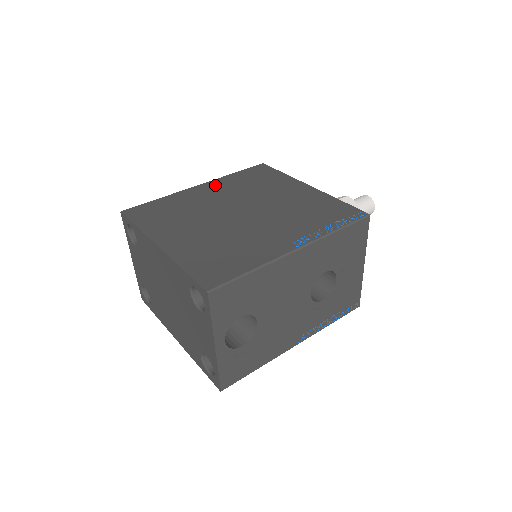
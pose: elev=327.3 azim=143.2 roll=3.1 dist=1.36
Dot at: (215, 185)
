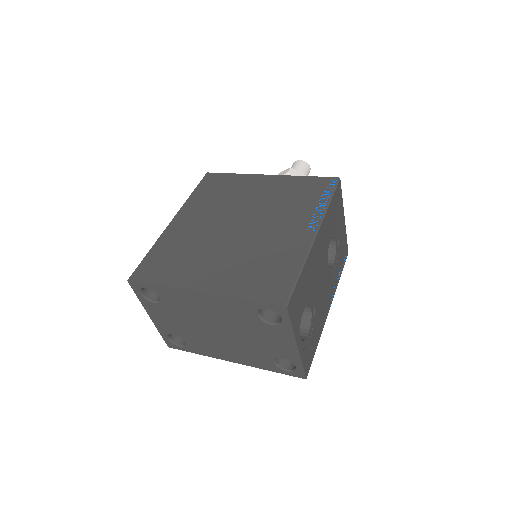
Dot at: (188, 213)
